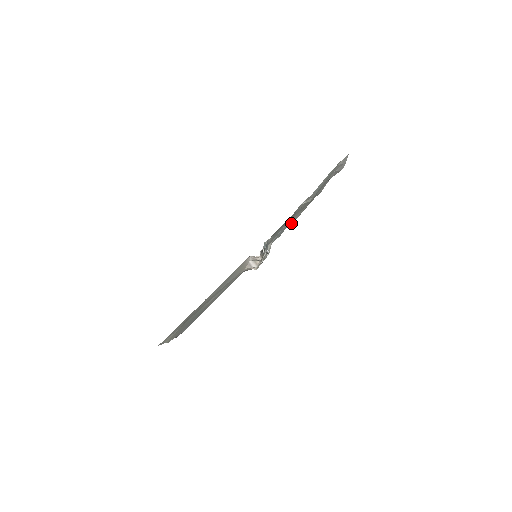
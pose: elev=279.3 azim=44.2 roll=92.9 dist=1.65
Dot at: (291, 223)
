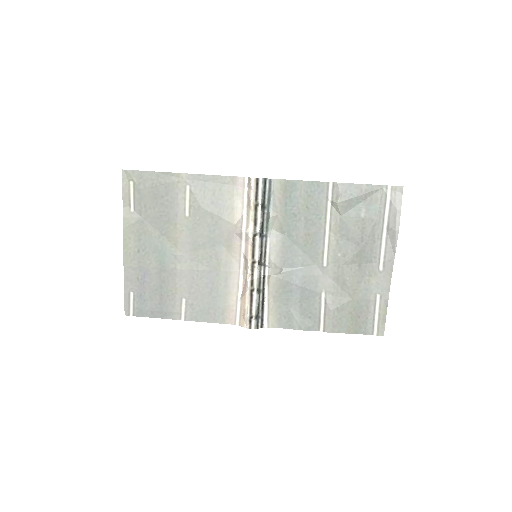
Dot at: (323, 327)
